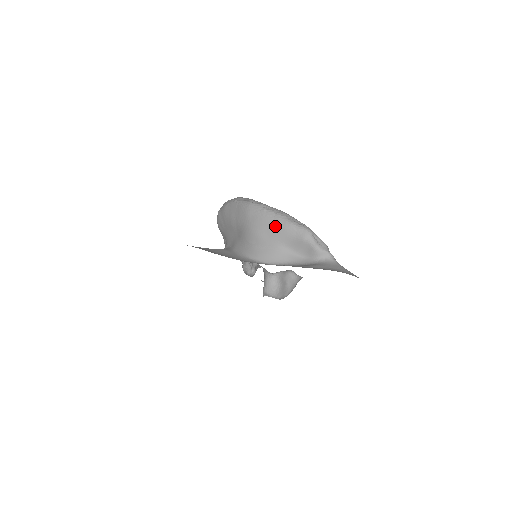
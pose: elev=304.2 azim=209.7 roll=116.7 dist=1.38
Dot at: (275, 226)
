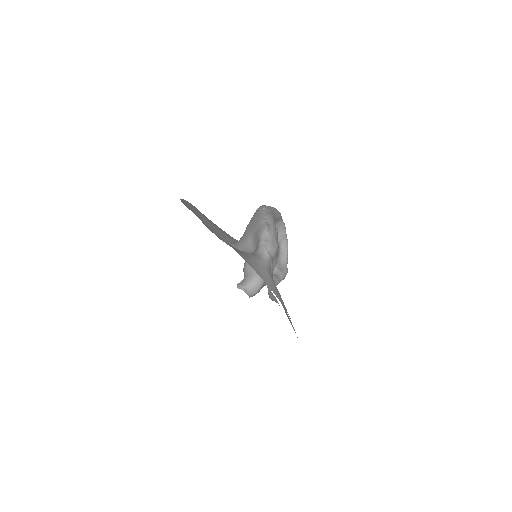
Dot at: (255, 221)
